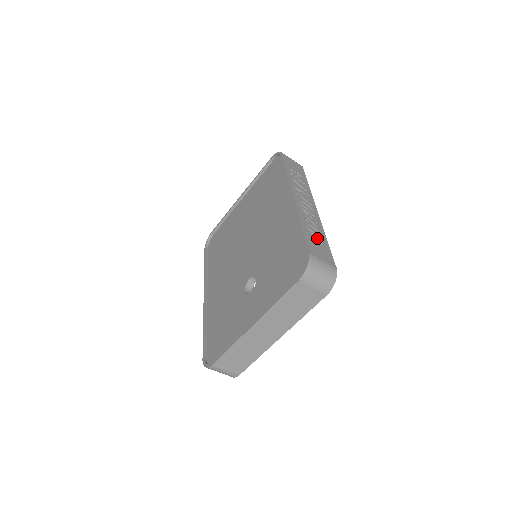
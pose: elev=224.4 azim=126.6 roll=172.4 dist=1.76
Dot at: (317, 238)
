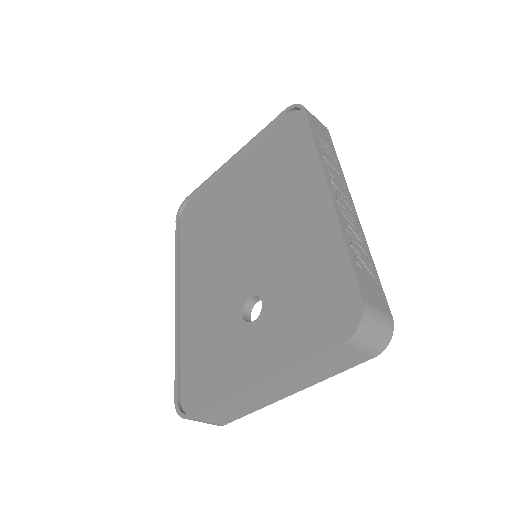
Dot at: (364, 264)
